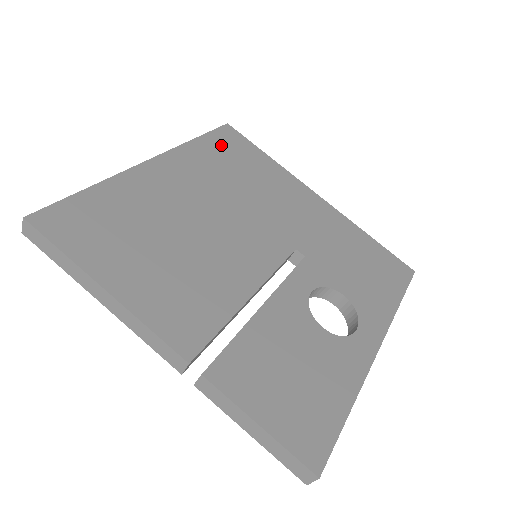
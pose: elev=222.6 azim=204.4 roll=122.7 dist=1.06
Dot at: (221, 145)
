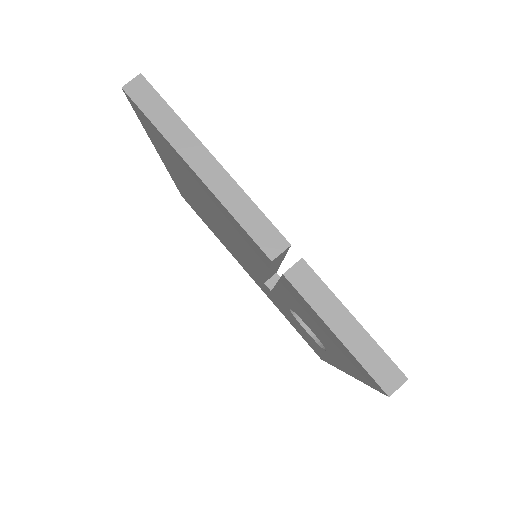
Dot at: occluded
